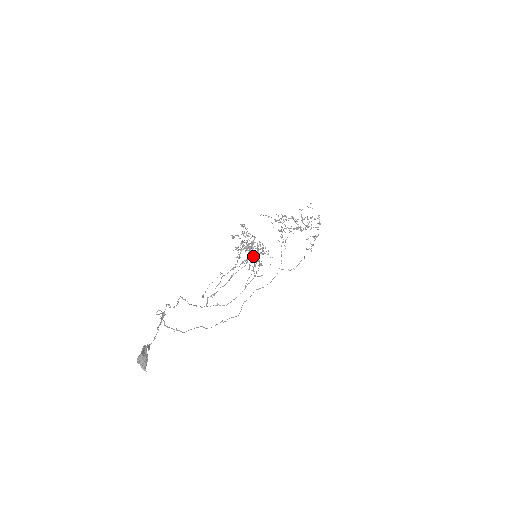
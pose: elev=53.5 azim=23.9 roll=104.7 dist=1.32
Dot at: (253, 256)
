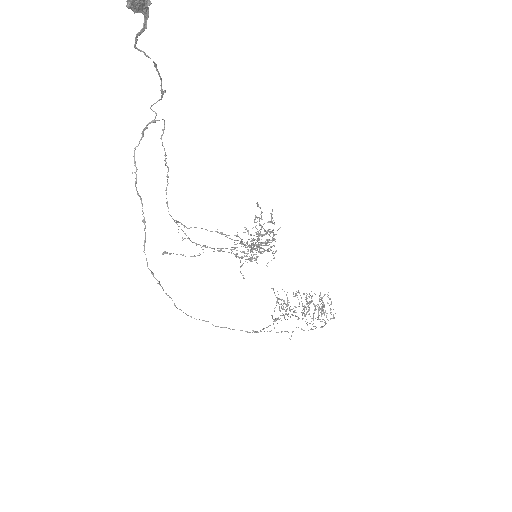
Dot at: occluded
